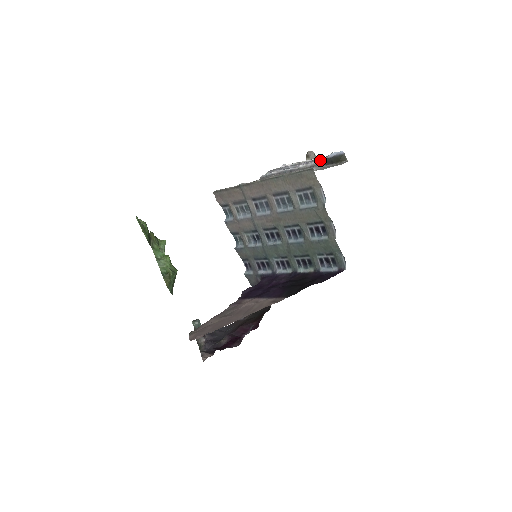
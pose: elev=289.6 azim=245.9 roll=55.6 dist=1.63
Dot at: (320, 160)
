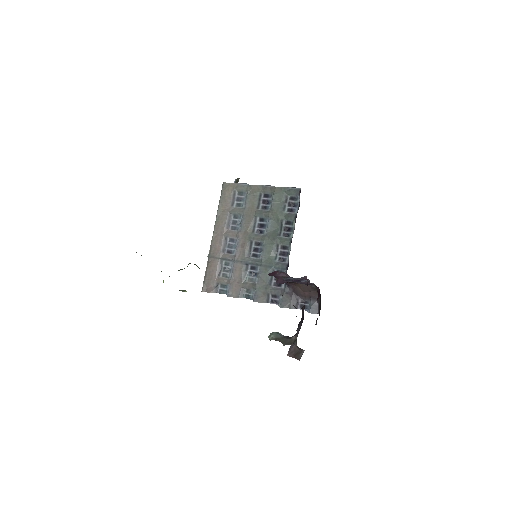
Dot at: occluded
